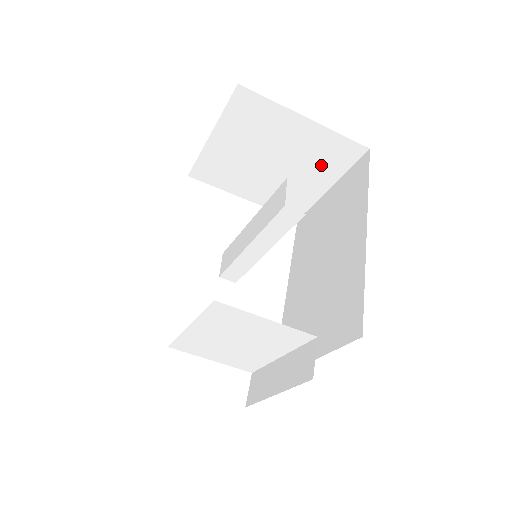
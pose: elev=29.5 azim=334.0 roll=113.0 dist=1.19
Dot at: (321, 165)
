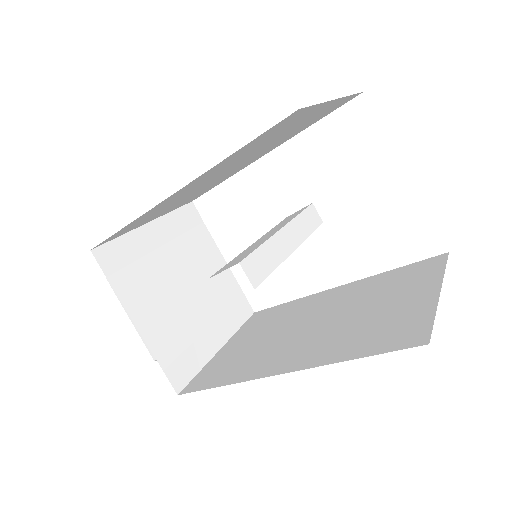
Dot at: occluded
